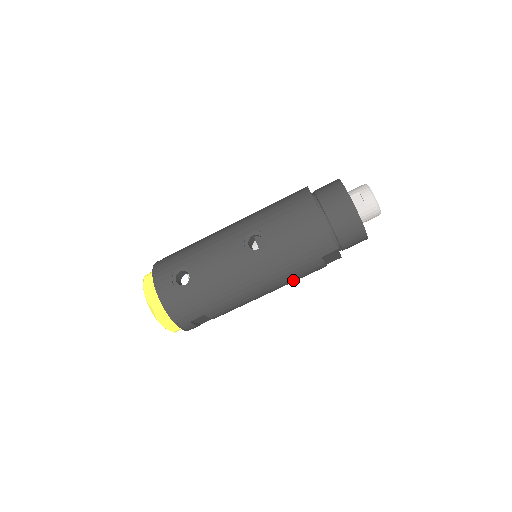
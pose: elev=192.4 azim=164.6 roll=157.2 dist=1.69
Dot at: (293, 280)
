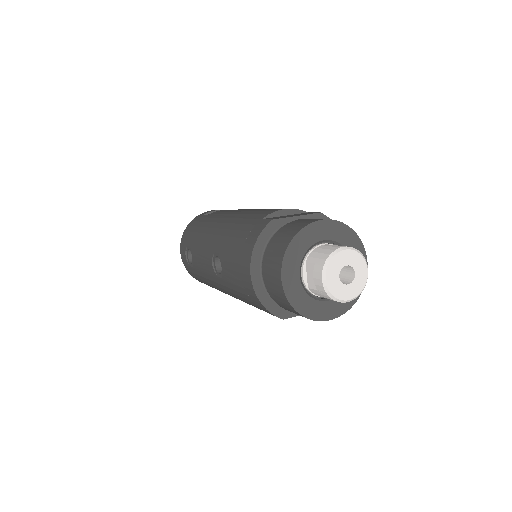
Dot at: occluded
